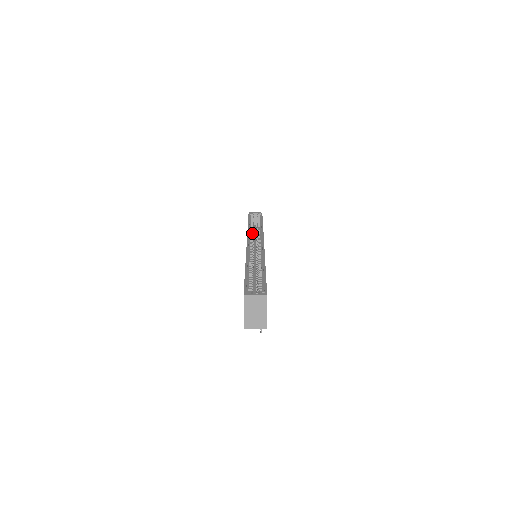
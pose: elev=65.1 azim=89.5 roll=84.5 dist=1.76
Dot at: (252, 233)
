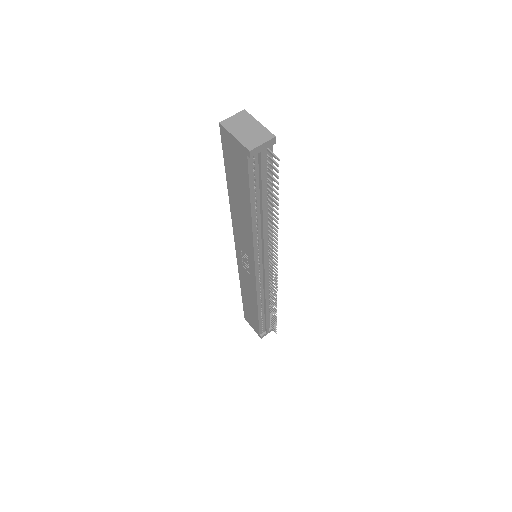
Dot at: occluded
